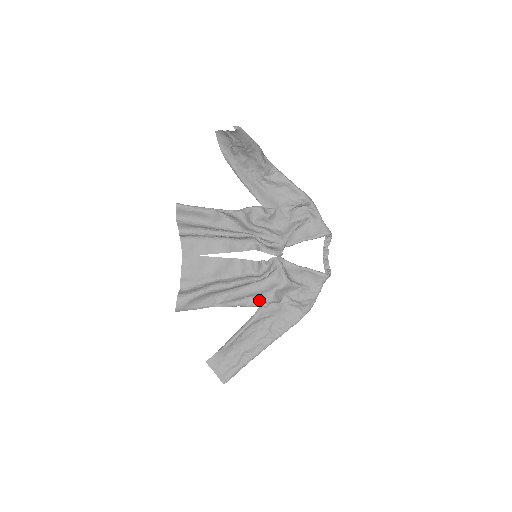
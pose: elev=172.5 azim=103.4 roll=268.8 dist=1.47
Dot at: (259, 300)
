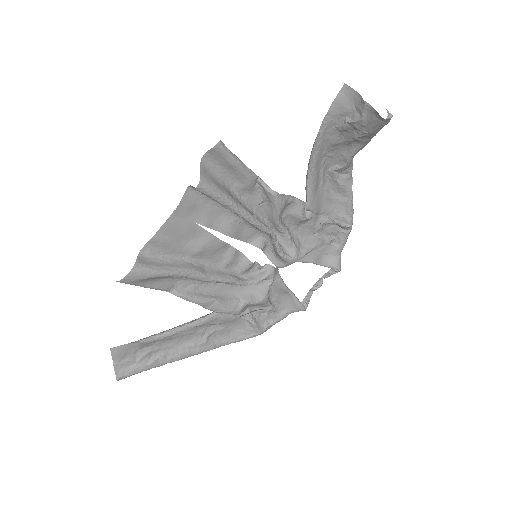
Dot at: (225, 308)
